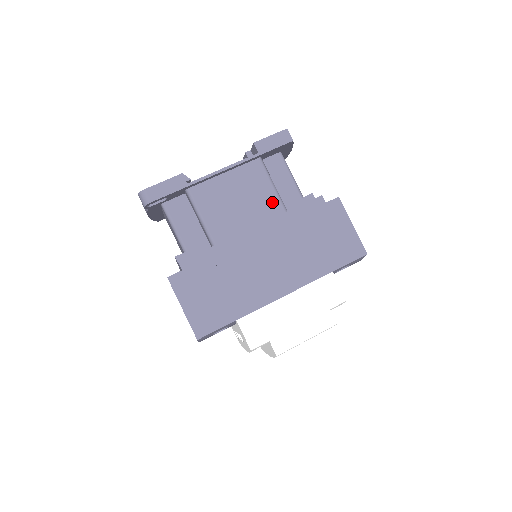
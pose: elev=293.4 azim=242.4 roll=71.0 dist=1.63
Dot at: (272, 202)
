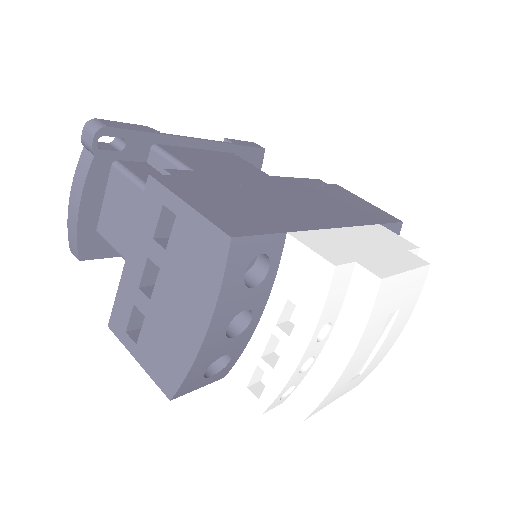
Dot at: occluded
